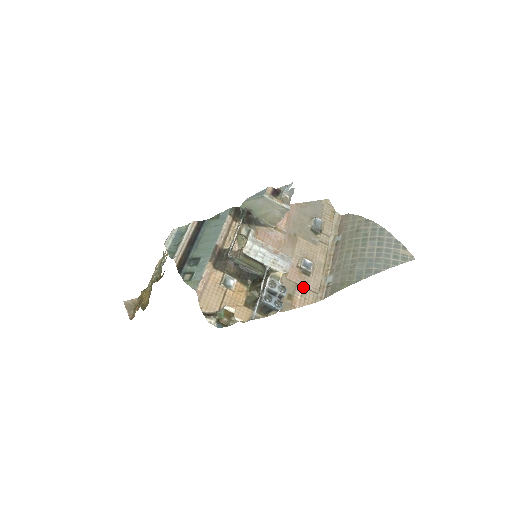
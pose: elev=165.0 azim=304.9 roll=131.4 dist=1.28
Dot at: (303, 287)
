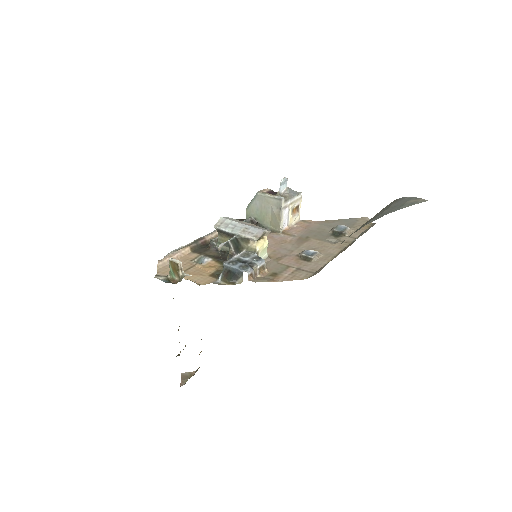
Dot at: (296, 269)
